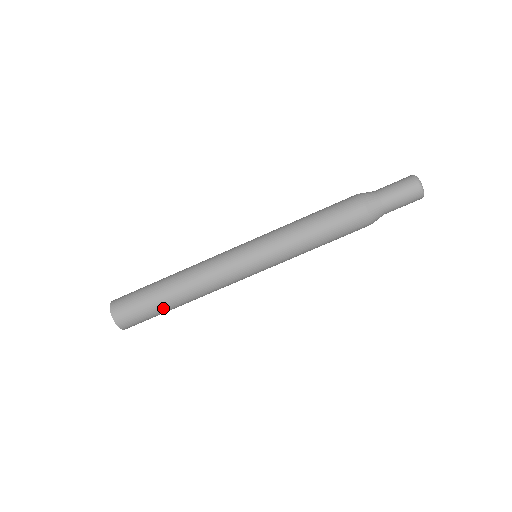
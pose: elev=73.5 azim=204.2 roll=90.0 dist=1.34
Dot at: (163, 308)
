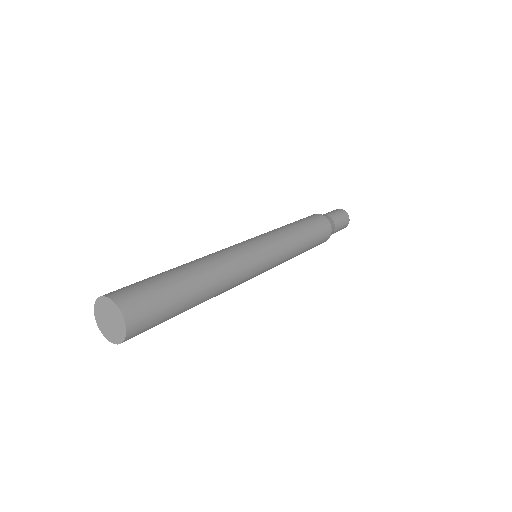
Dot at: (185, 302)
